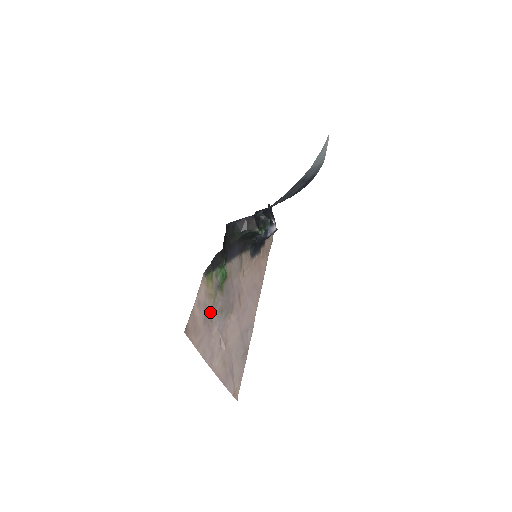
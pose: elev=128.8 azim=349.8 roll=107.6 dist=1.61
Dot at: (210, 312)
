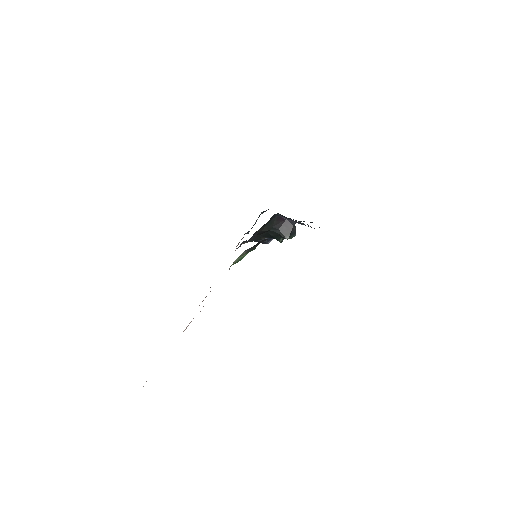
Dot at: occluded
